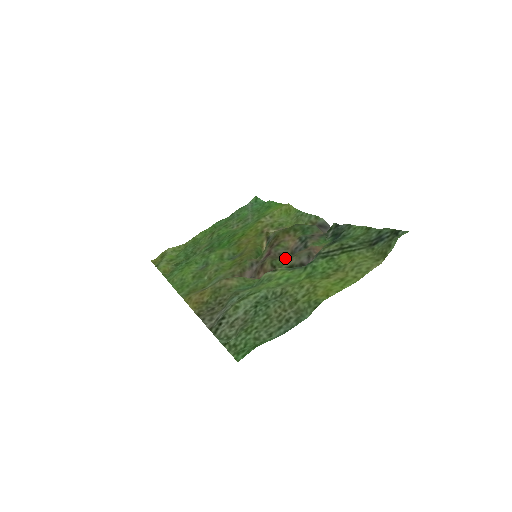
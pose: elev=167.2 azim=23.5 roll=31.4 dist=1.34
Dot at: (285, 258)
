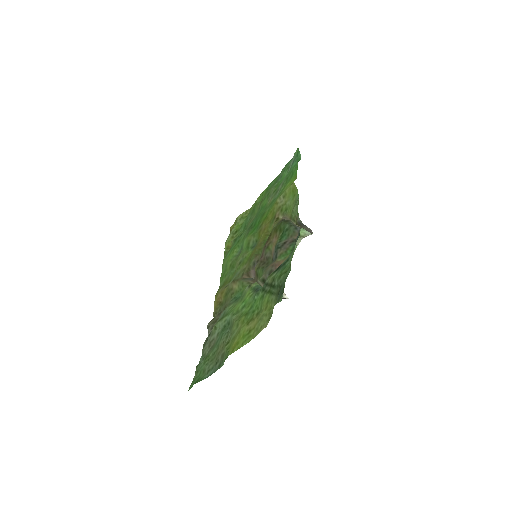
Dot at: (265, 267)
